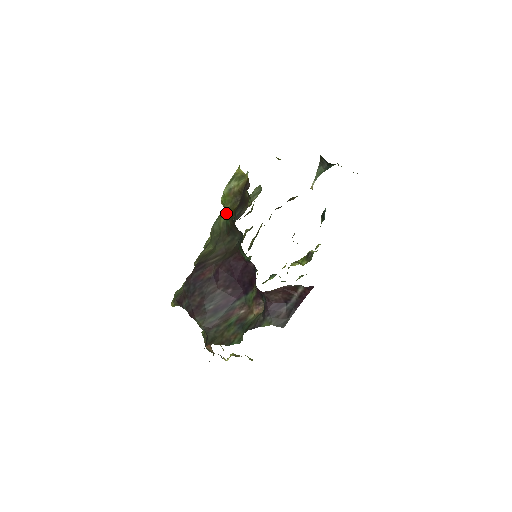
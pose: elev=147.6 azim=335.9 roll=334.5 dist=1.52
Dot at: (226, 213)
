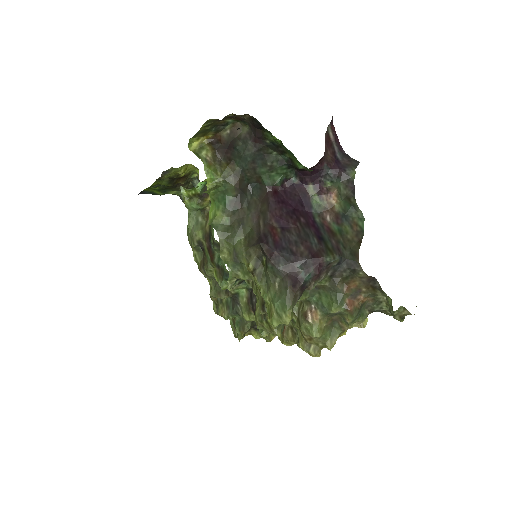
Dot at: (214, 208)
